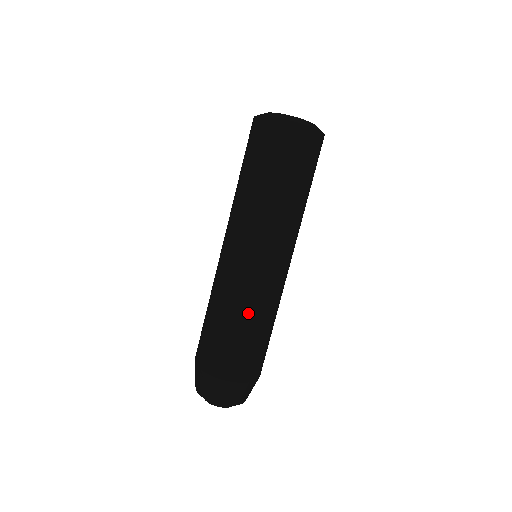
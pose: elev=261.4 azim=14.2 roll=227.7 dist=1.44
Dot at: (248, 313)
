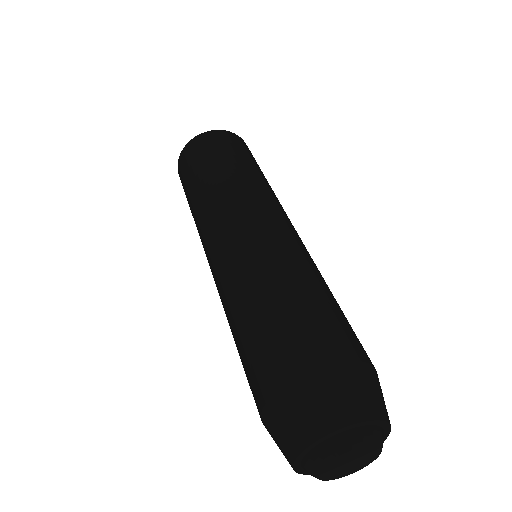
Dot at: (272, 271)
